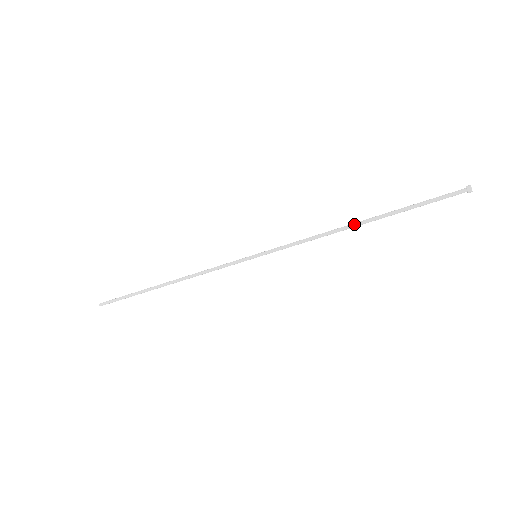
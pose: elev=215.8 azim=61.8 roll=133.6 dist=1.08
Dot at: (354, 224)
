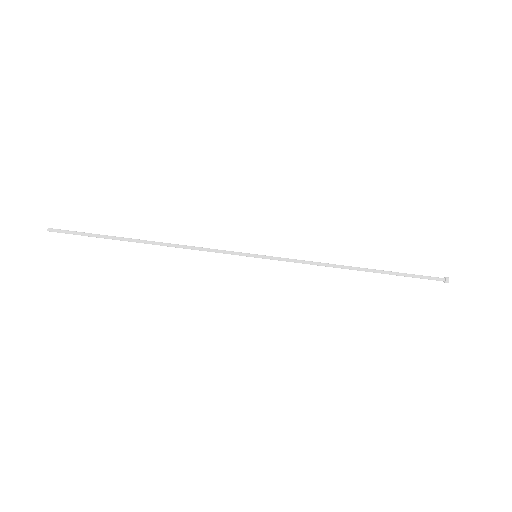
Dot at: (355, 267)
